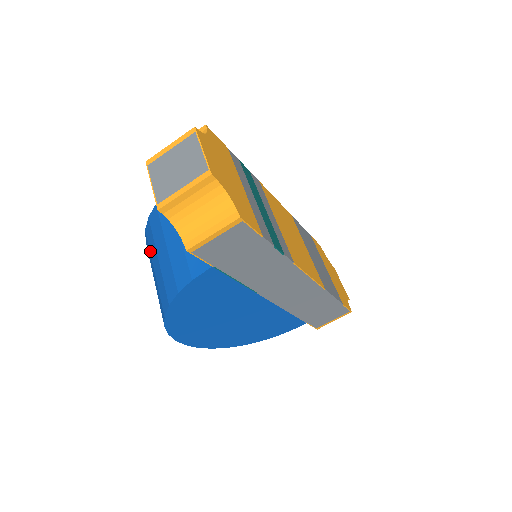
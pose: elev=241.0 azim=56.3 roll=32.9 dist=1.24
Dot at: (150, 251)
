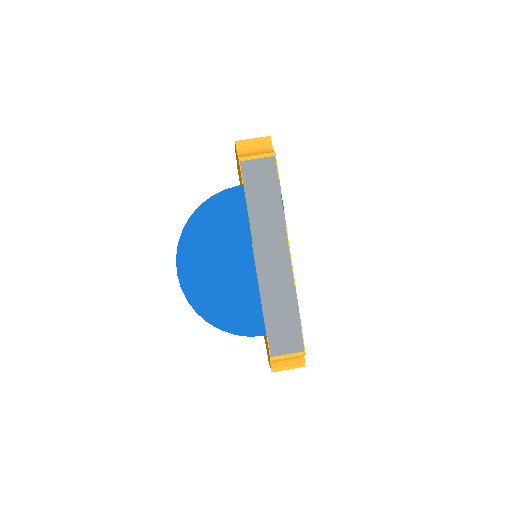
Dot at: occluded
